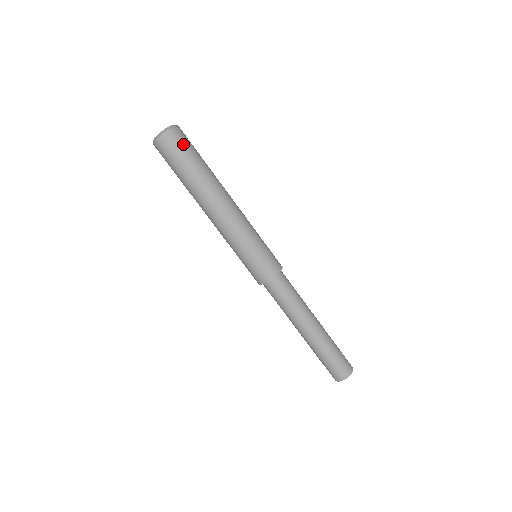
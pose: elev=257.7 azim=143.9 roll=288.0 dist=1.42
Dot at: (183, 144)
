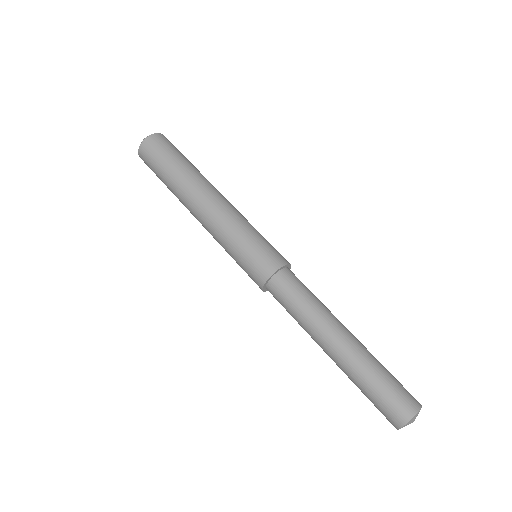
Dot at: occluded
